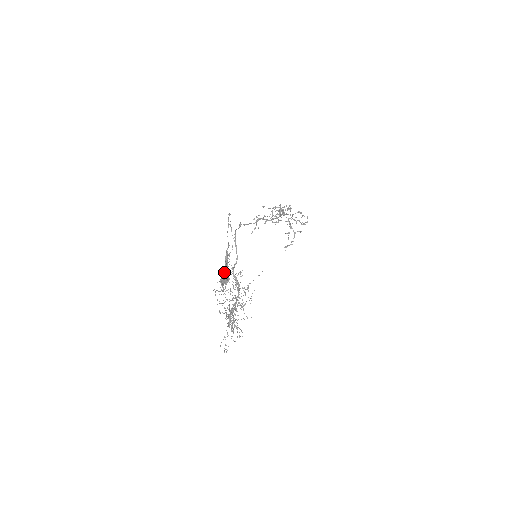
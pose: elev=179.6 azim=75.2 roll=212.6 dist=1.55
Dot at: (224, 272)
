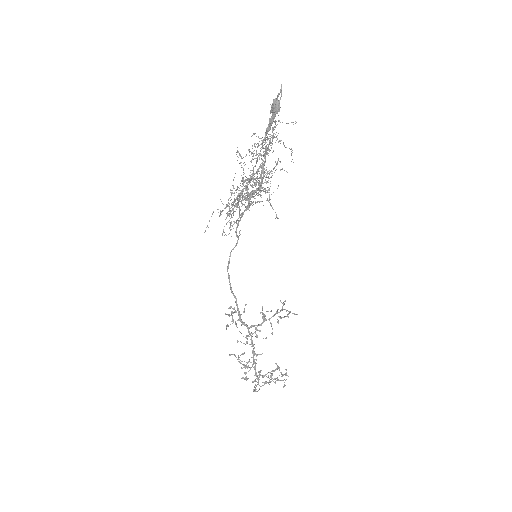
Dot at: (272, 114)
